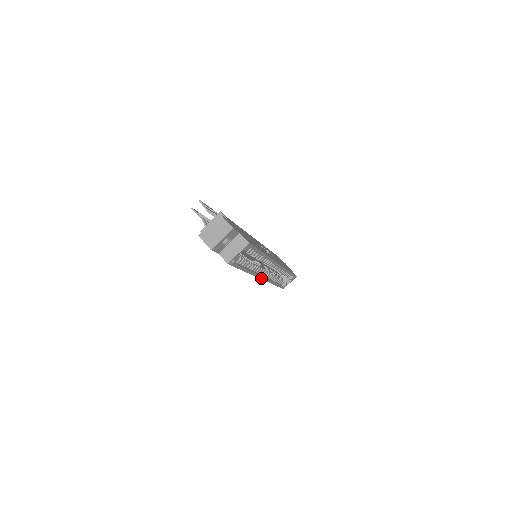
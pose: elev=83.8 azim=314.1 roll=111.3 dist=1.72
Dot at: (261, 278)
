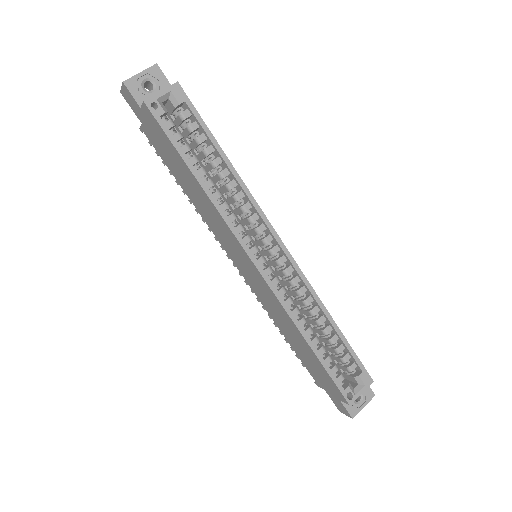
Dot at: (251, 259)
